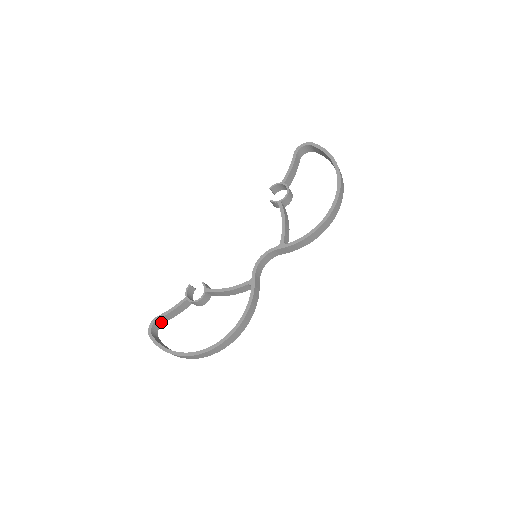
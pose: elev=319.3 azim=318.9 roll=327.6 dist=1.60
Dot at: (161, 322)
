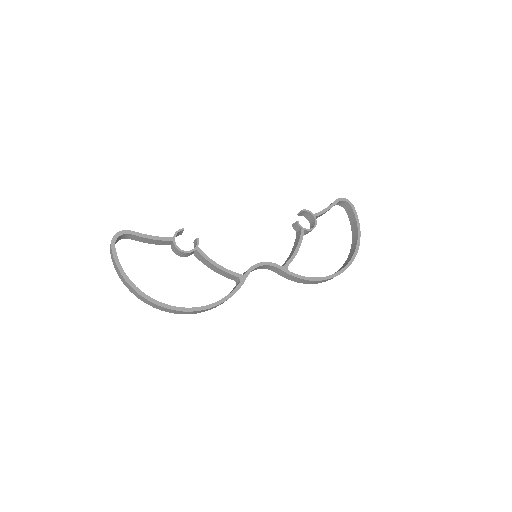
Dot at: (128, 237)
